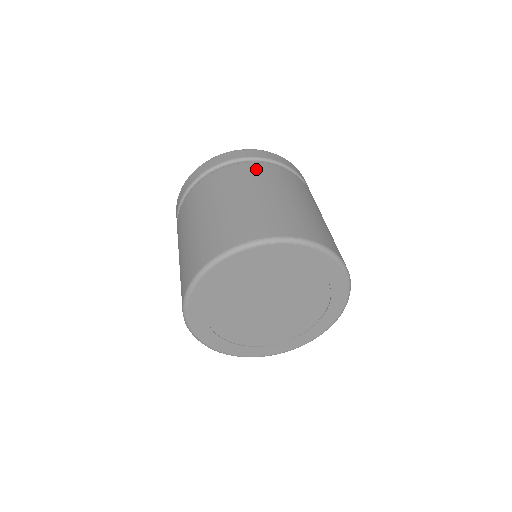
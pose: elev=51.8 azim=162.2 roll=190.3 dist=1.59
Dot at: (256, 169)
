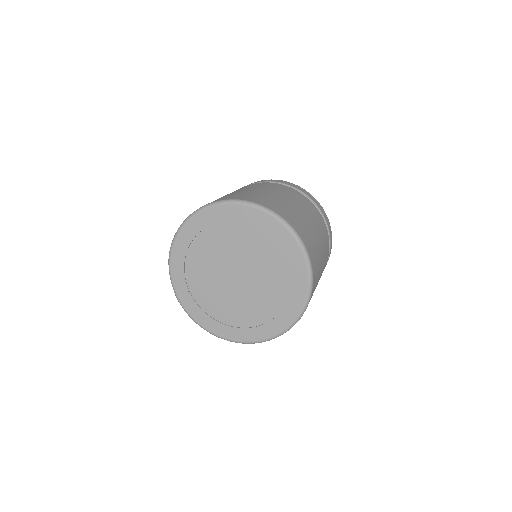
Dot at: (290, 190)
